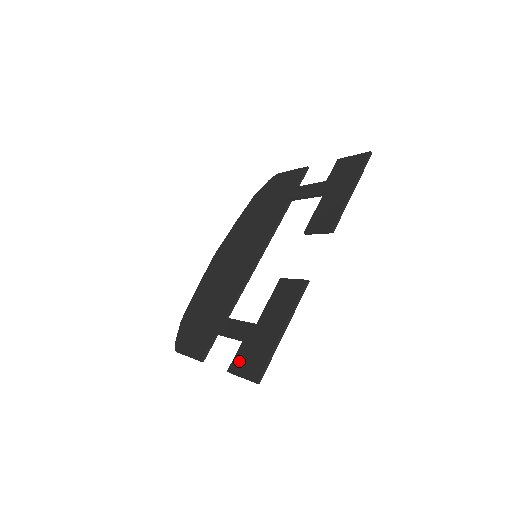
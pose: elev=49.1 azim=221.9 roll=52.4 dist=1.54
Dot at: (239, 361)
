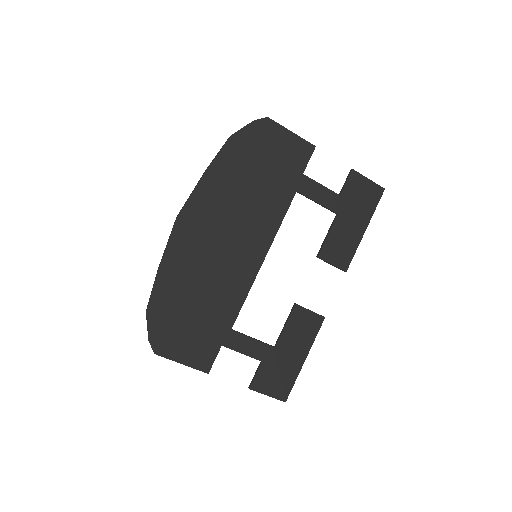
Dot at: (262, 382)
